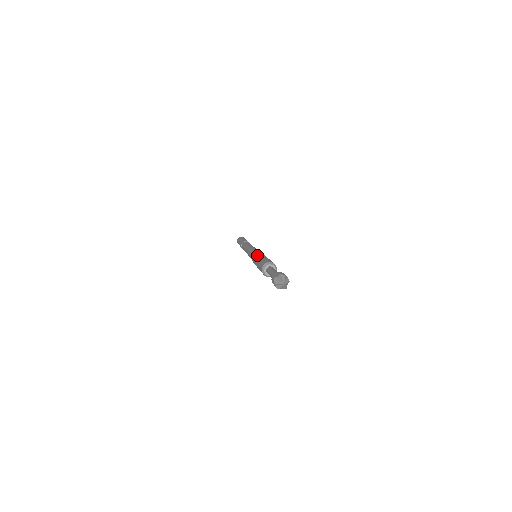
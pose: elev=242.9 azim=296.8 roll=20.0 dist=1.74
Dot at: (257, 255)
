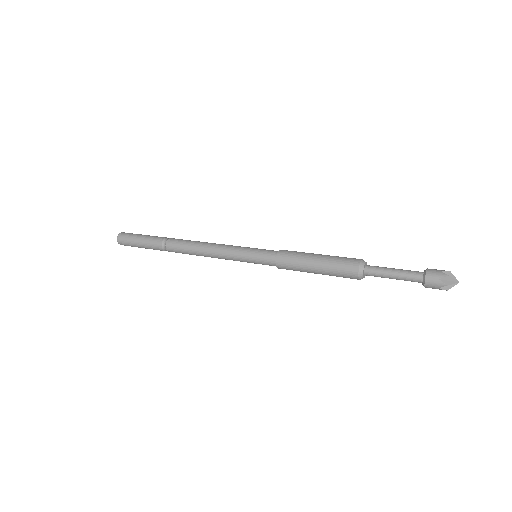
Dot at: occluded
